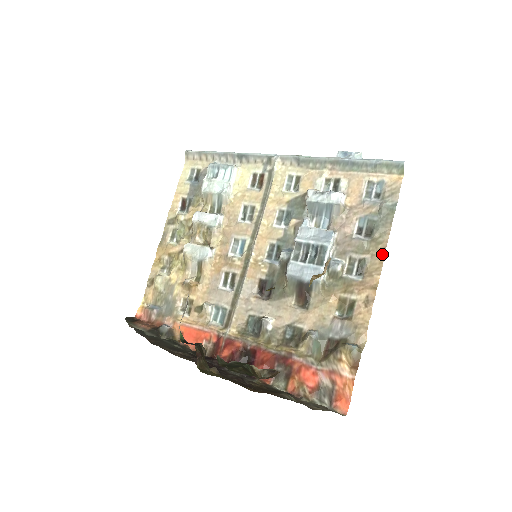
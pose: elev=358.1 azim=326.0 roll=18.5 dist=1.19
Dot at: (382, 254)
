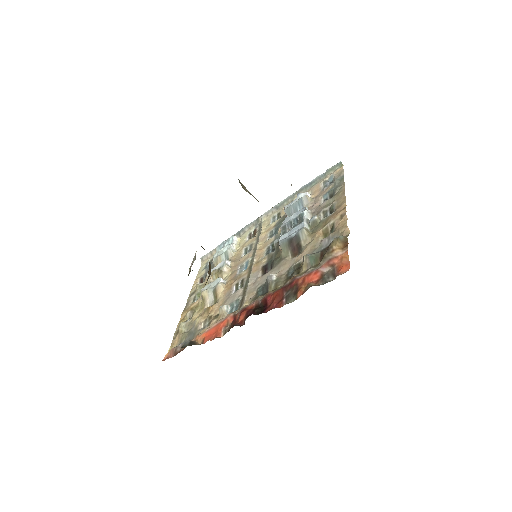
Dot at: (343, 195)
